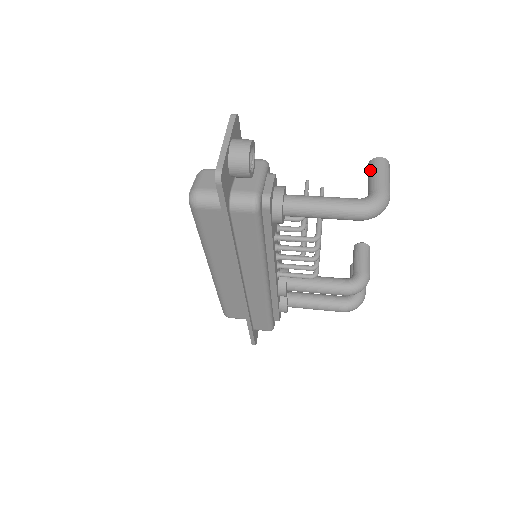
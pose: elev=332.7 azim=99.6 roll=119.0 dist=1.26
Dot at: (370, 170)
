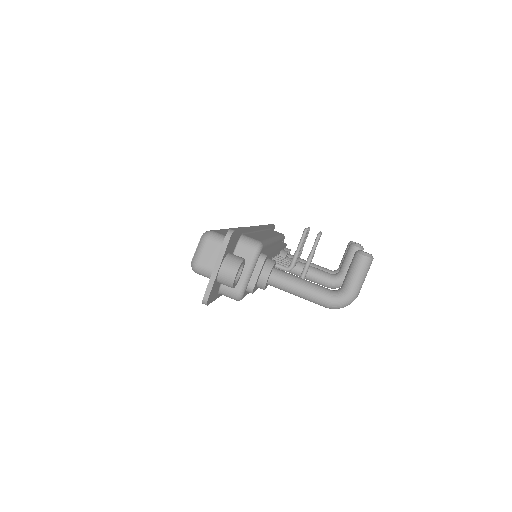
Dot at: (352, 264)
